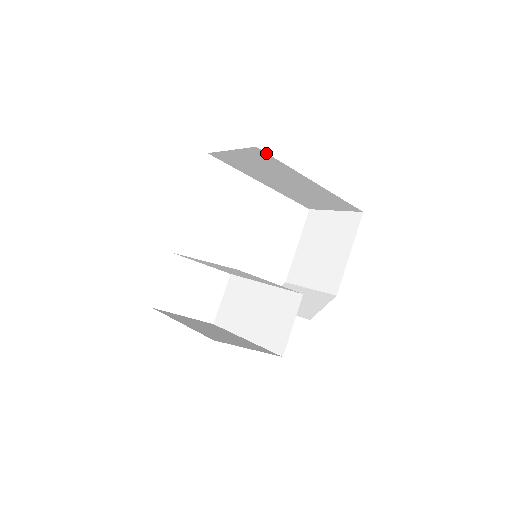
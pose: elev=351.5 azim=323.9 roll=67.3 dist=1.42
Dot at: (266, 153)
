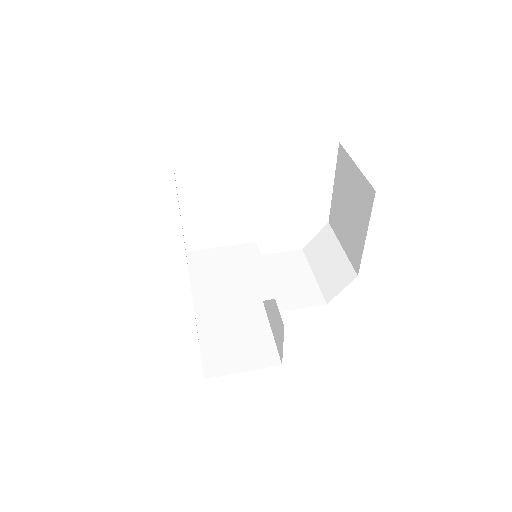
Dot at: occluded
